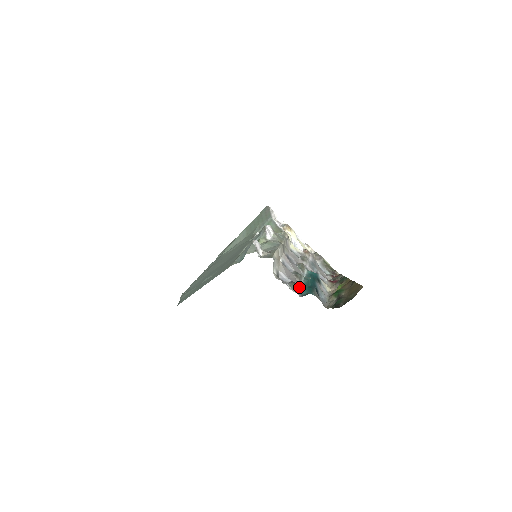
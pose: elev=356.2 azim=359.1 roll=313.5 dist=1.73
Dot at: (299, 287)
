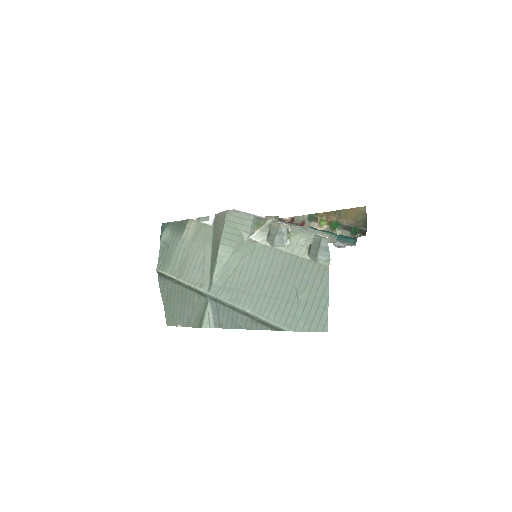
Dot at: occluded
